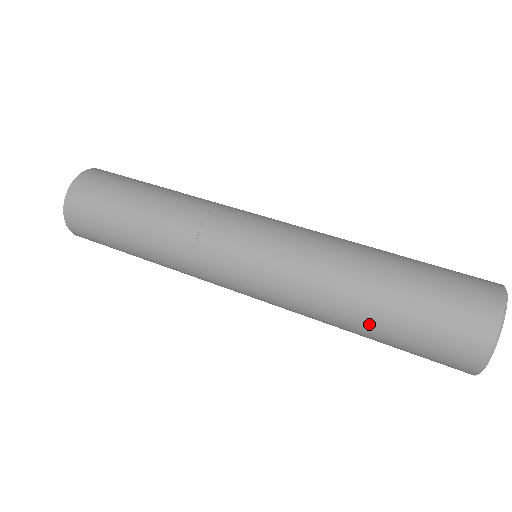
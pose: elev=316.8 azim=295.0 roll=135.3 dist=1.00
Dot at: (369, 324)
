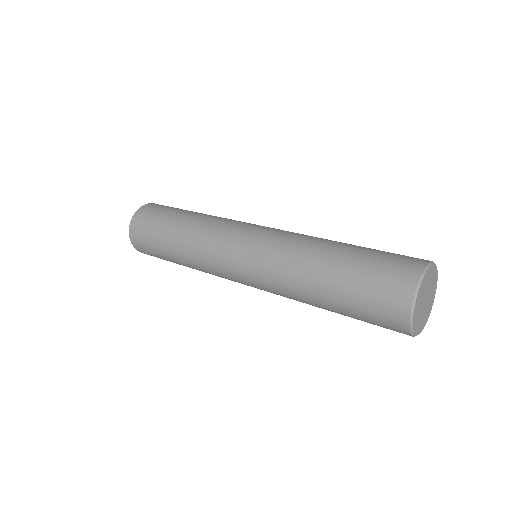
Dot at: (337, 253)
